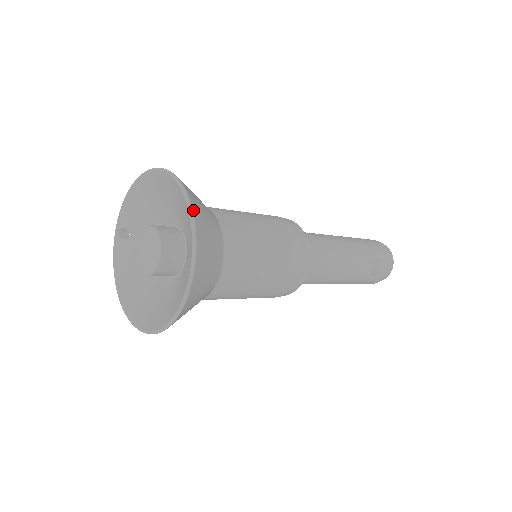
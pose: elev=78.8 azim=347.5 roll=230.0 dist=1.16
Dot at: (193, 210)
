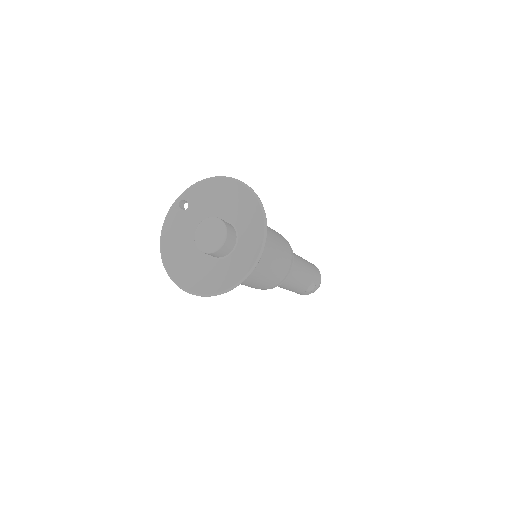
Dot at: occluded
